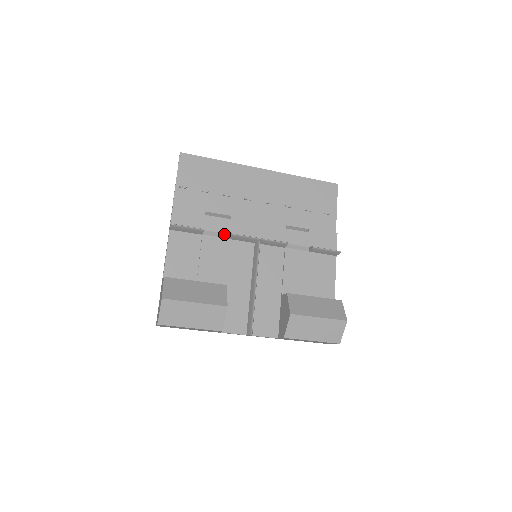
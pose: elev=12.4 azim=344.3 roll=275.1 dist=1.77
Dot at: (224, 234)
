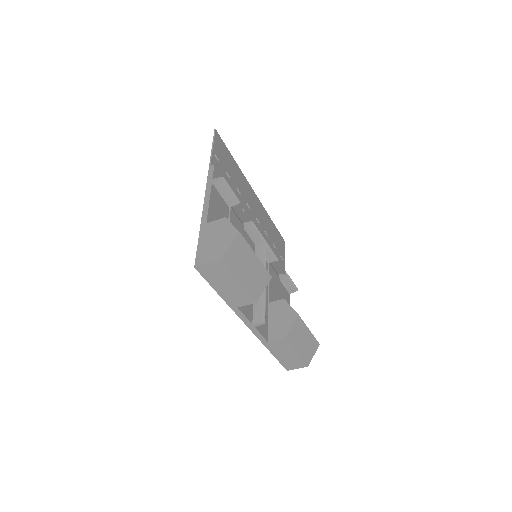
Dot at: (241, 220)
